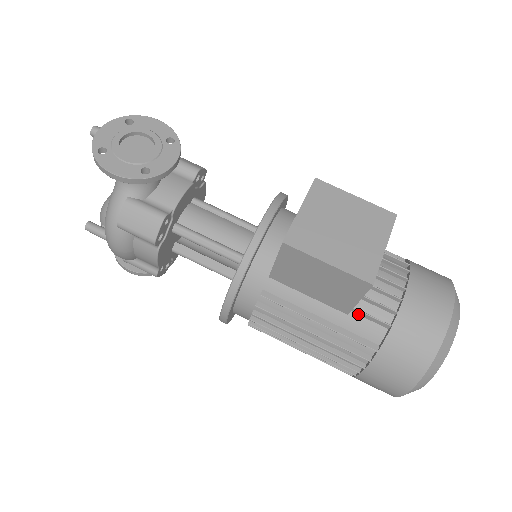
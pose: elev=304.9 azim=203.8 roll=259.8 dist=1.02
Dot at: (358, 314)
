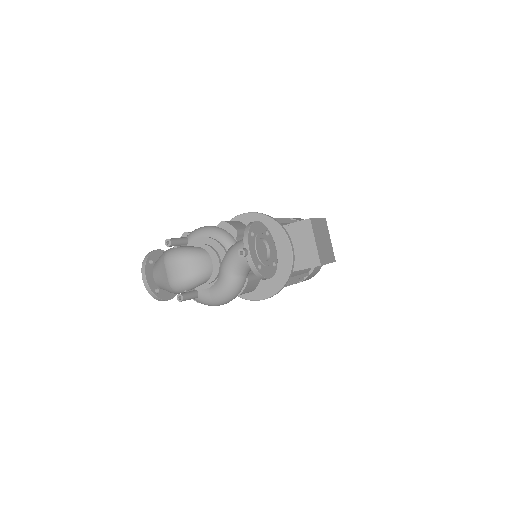
Dot at: occluded
